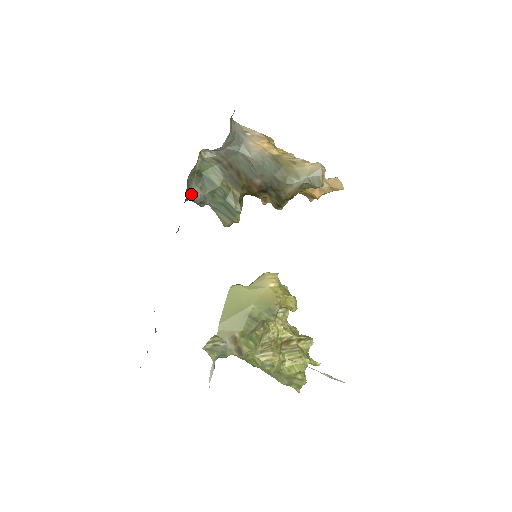
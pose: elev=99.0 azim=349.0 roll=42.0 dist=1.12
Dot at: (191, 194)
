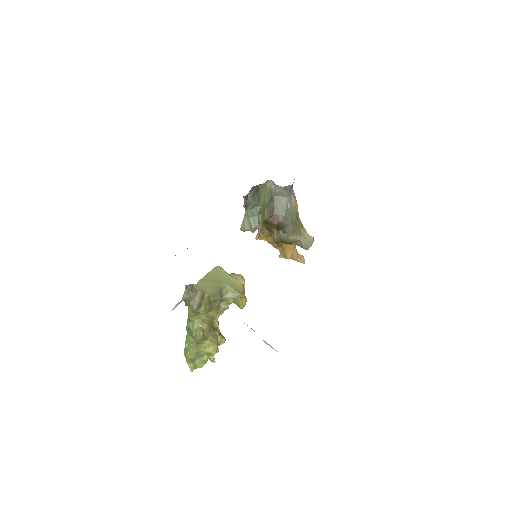
Dot at: (248, 196)
